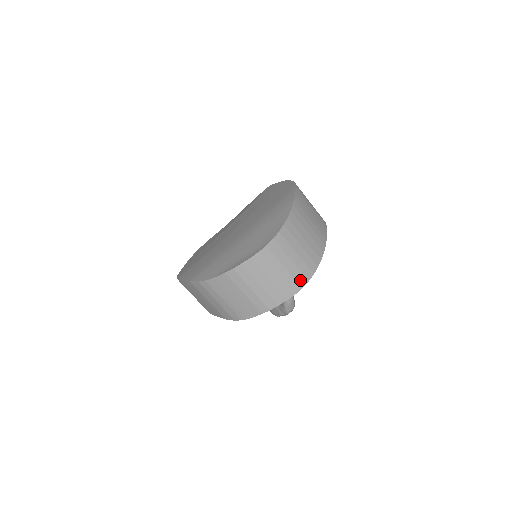
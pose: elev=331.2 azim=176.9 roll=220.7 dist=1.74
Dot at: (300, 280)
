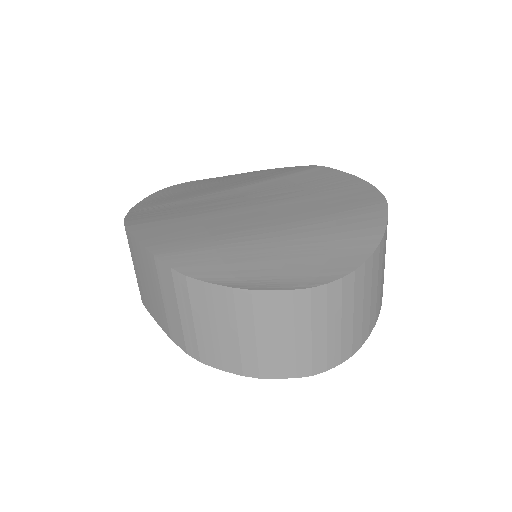
Dot at: (332, 358)
